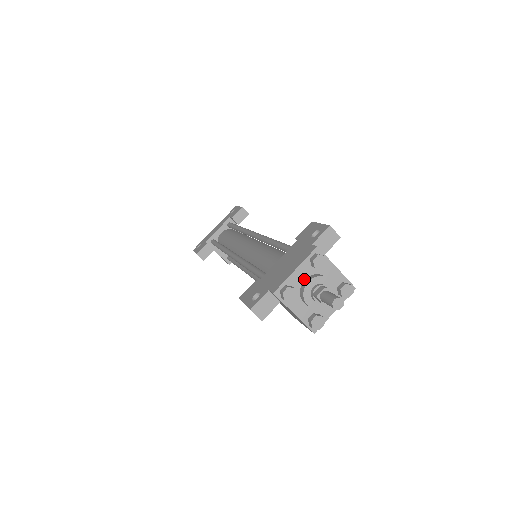
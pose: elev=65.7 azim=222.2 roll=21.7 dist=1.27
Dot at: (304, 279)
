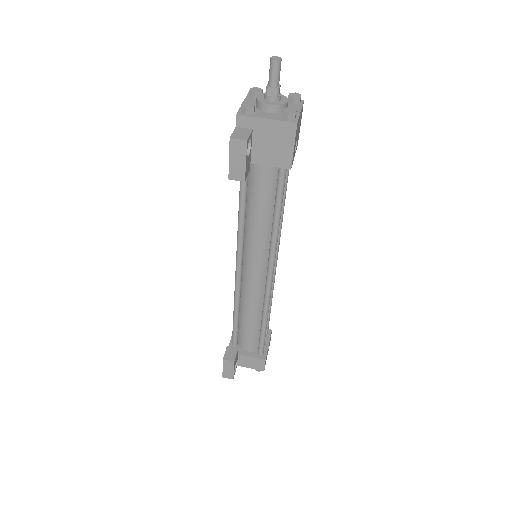
Dot at: (255, 105)
